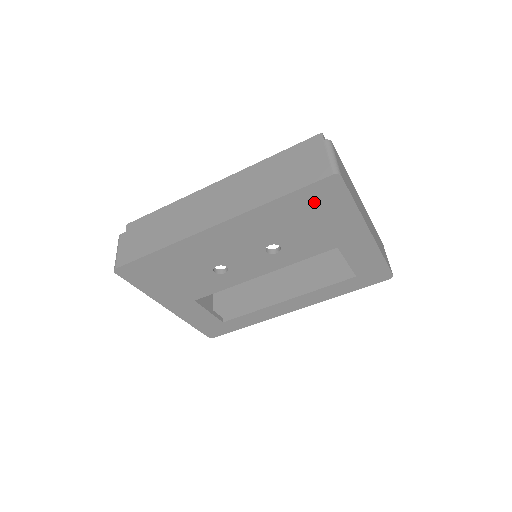
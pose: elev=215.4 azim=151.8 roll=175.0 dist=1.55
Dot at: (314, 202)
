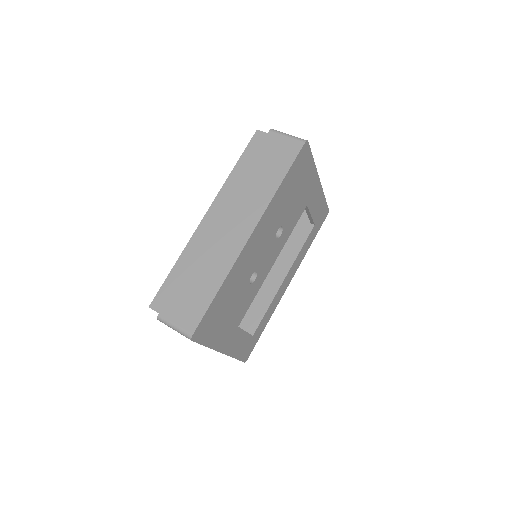
Dot at: (297, 173)
